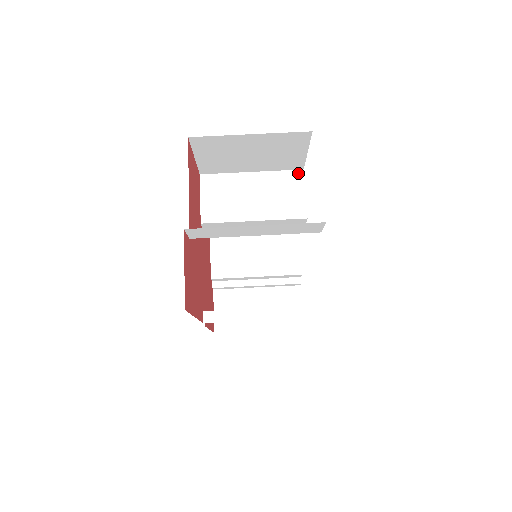
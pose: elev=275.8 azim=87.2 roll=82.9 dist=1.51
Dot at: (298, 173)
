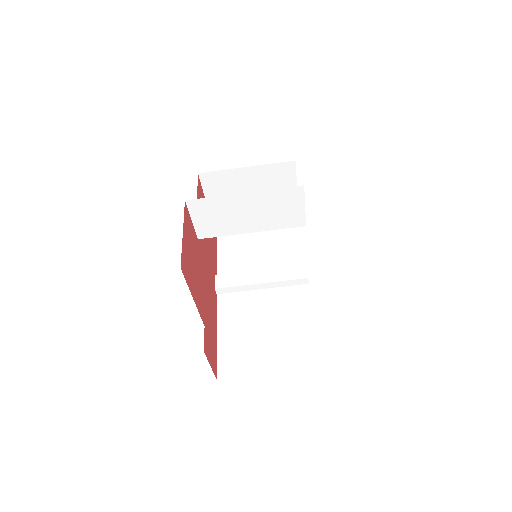
Dot at: (297, 189)
